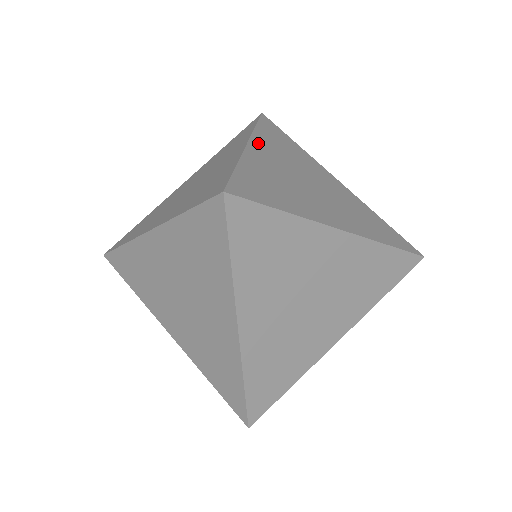
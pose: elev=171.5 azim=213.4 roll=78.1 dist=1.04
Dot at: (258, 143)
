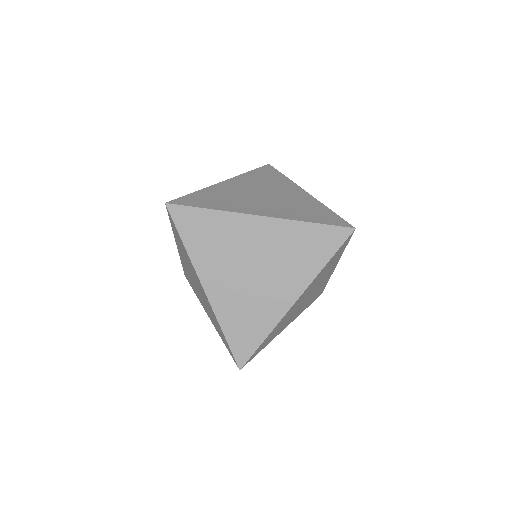
Dot at: (235, 180)
